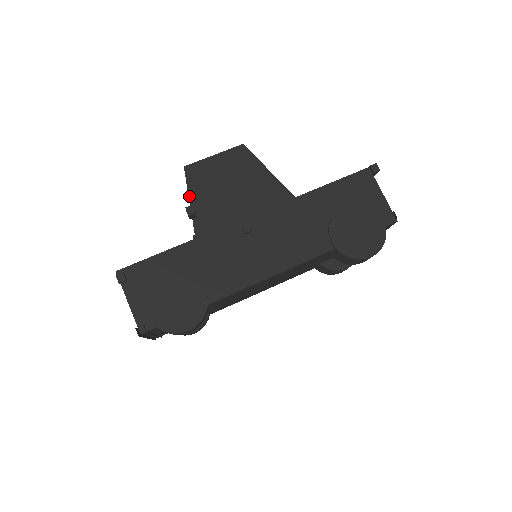
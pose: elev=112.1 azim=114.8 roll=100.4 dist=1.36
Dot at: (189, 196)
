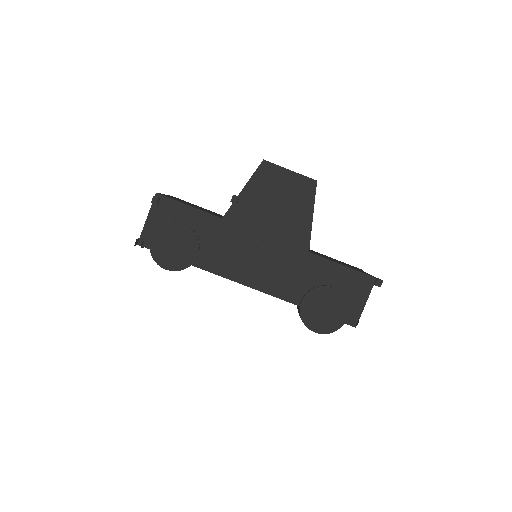
Dot at: (246, 185)
